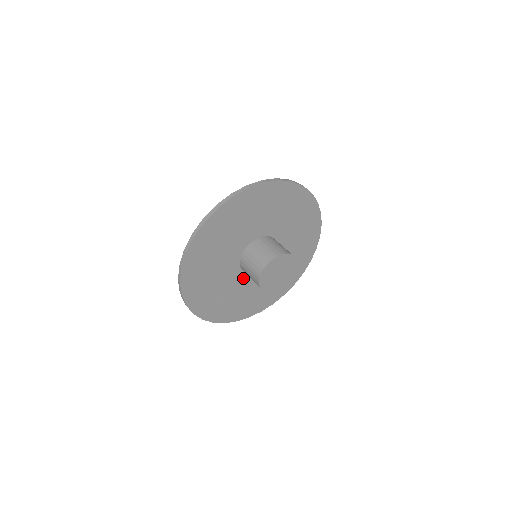
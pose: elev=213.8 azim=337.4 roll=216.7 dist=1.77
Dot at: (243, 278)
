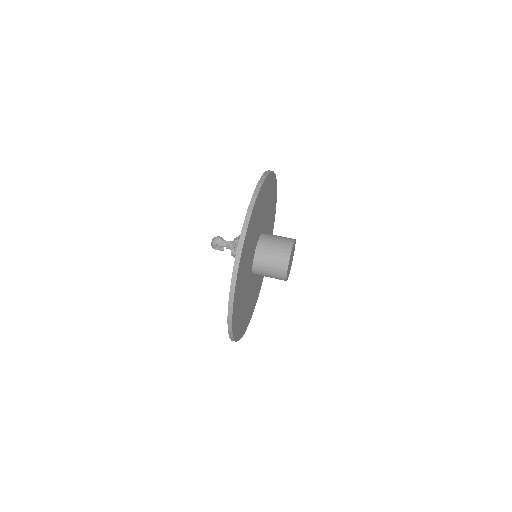
Dot at: (250, 281)
